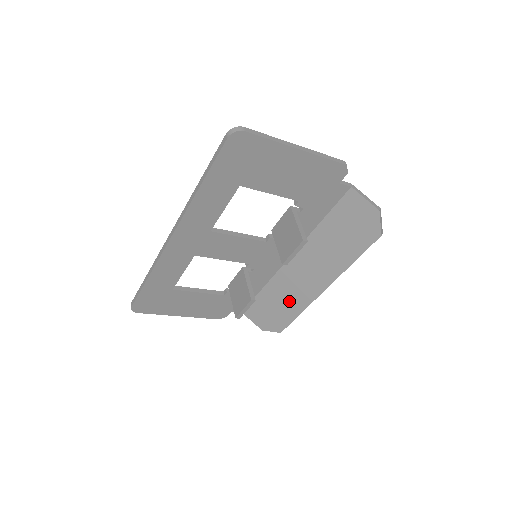
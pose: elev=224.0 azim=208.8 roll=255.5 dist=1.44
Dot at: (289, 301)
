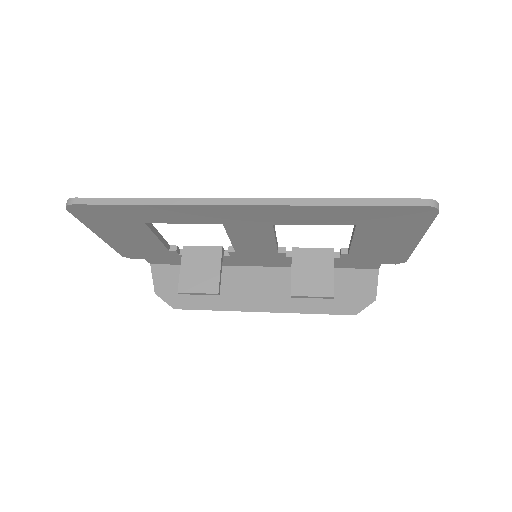
Dot at: occluded
